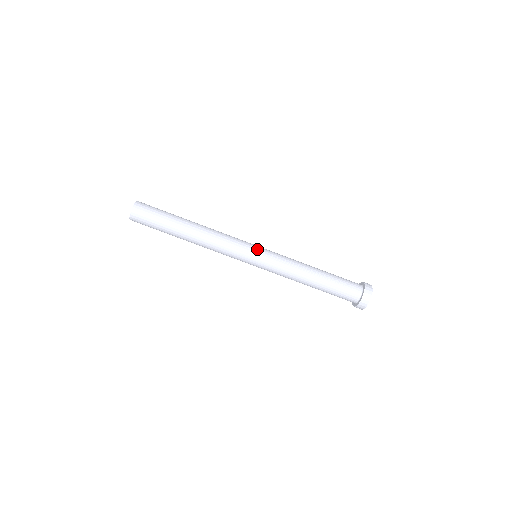
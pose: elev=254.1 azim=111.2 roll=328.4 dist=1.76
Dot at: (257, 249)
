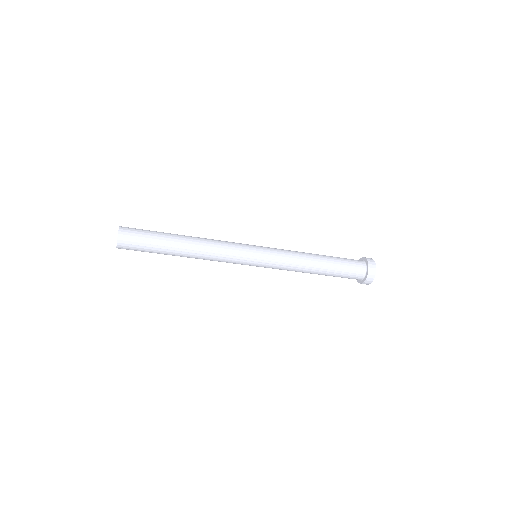
Dot at: (257, 254)
